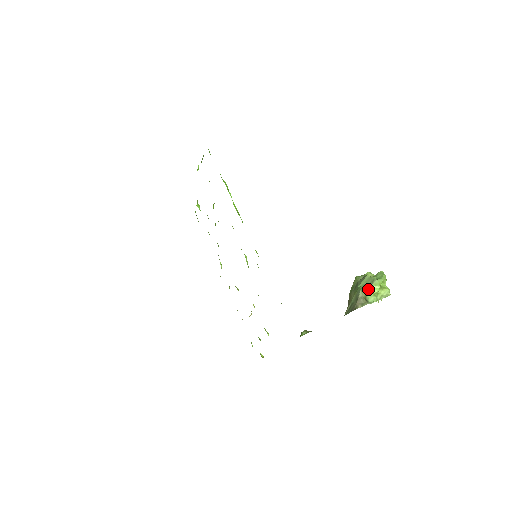
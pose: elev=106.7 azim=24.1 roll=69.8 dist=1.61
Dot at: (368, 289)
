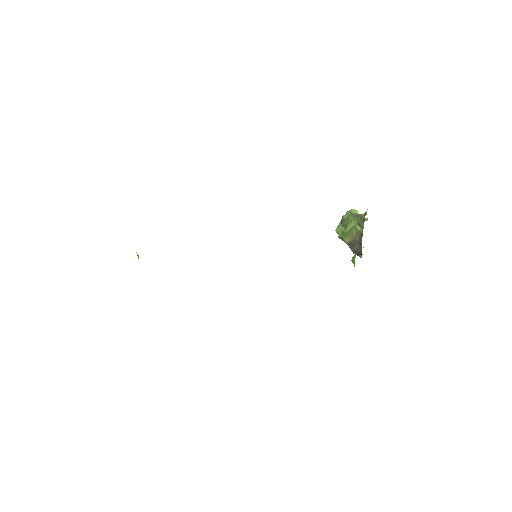
Dot at: occluded
